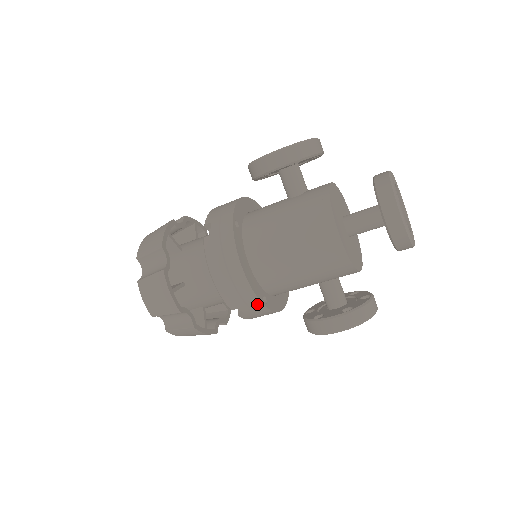
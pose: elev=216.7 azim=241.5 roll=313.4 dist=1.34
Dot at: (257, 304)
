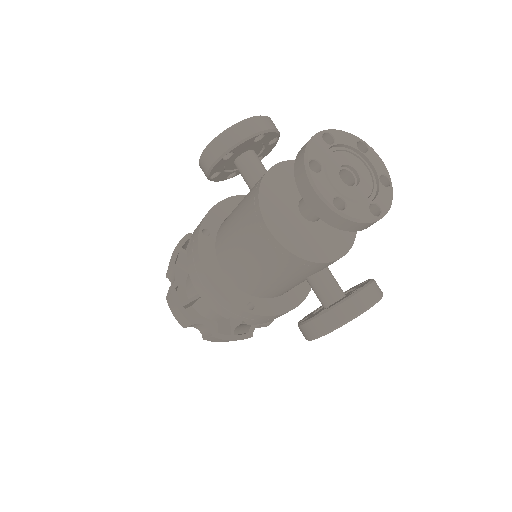
Dot at: (241, 312)
